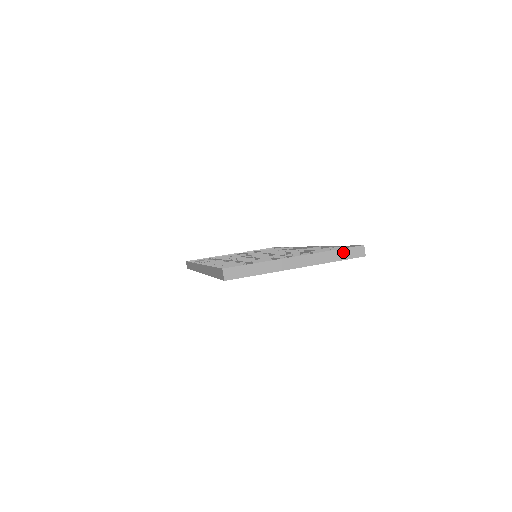
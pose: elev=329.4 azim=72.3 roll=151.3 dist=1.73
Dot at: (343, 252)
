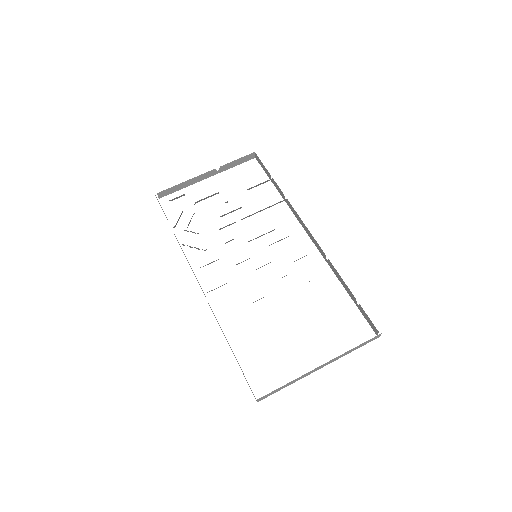
Dot at: (362, 344)
